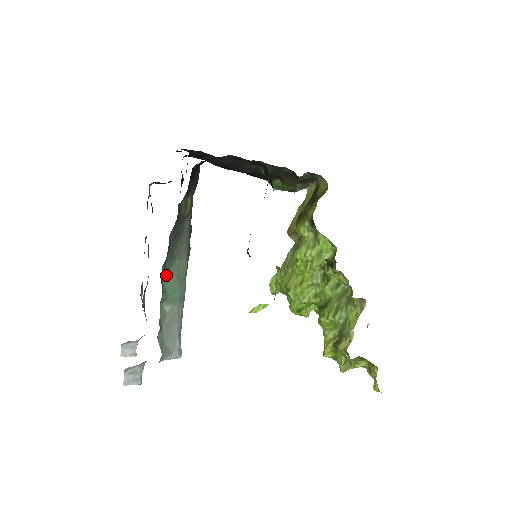
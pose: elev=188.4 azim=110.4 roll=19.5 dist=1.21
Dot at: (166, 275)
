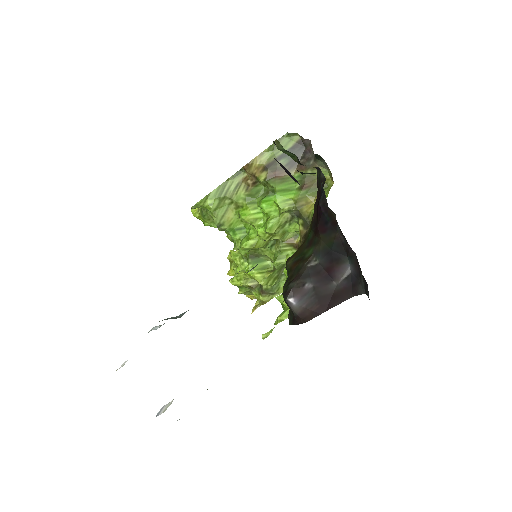
Dot at: occluded
